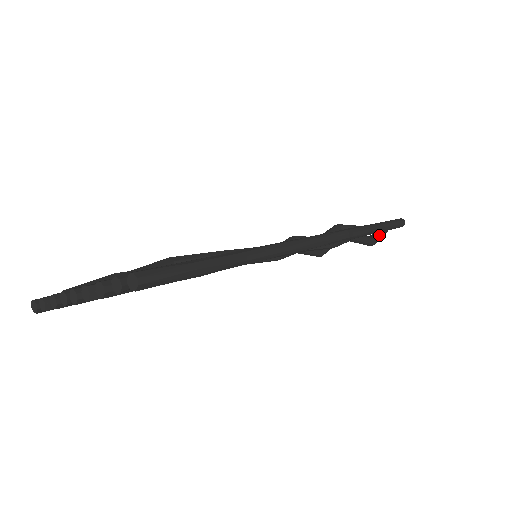
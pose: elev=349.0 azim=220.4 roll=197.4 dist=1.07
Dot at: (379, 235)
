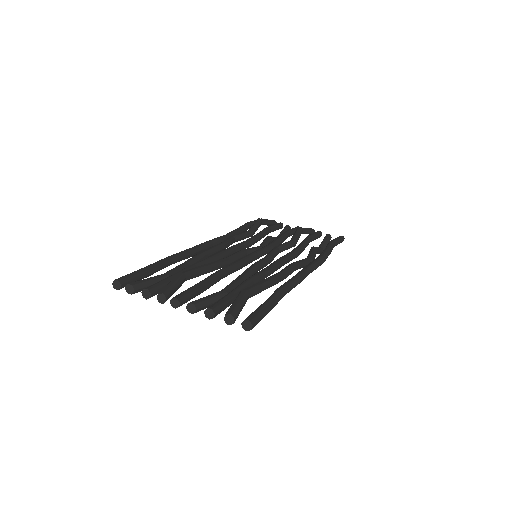
Dot at: occluded
